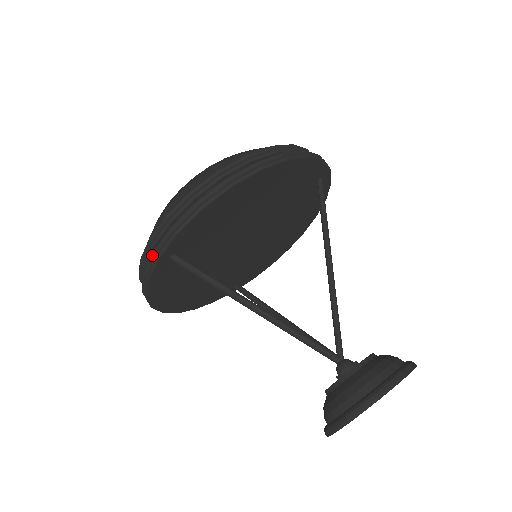
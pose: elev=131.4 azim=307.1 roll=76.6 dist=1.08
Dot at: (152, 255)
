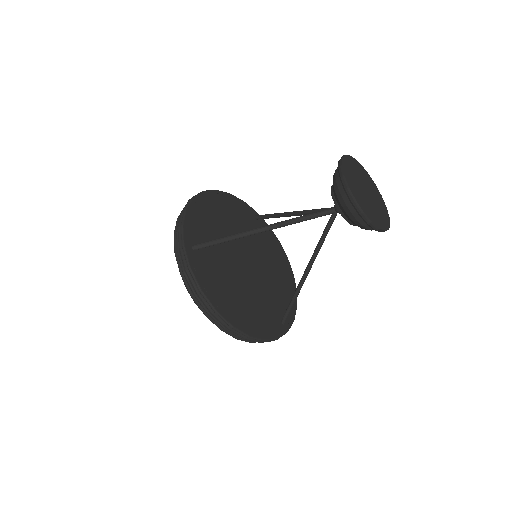
Dot at: (180, 250)
